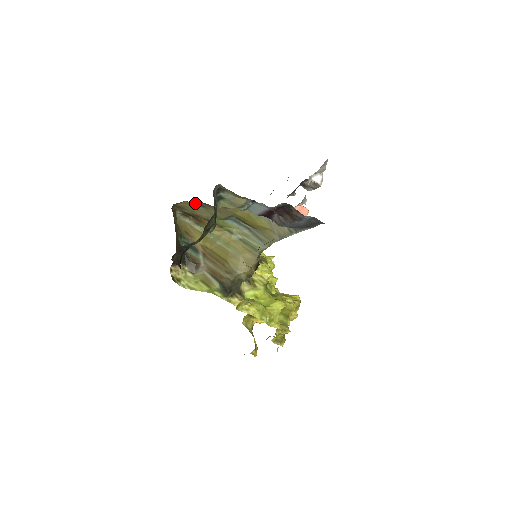
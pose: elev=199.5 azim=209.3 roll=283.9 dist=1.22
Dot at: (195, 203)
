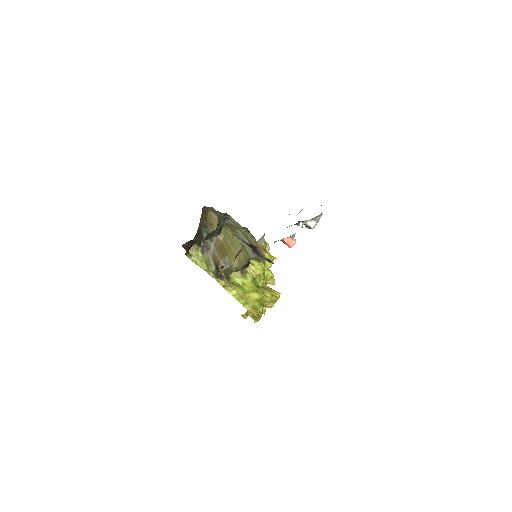
Dot at: (218, 211)
